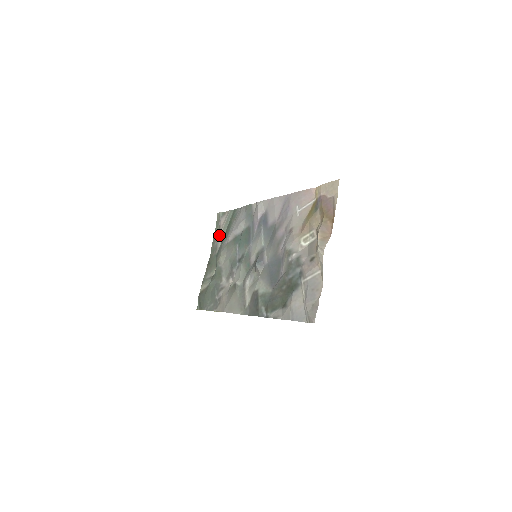
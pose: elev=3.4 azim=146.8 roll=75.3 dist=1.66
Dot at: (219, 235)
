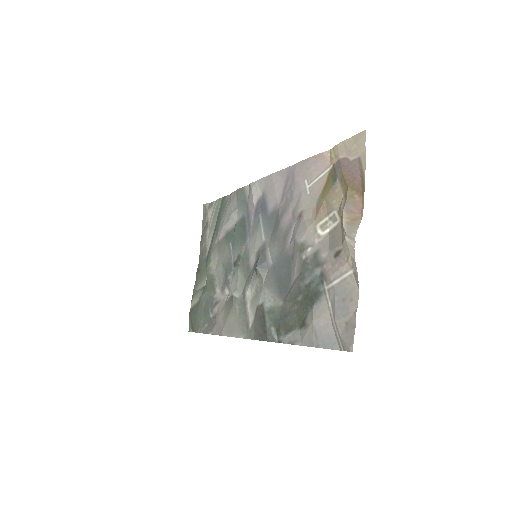
Dot at: (207, 233)
